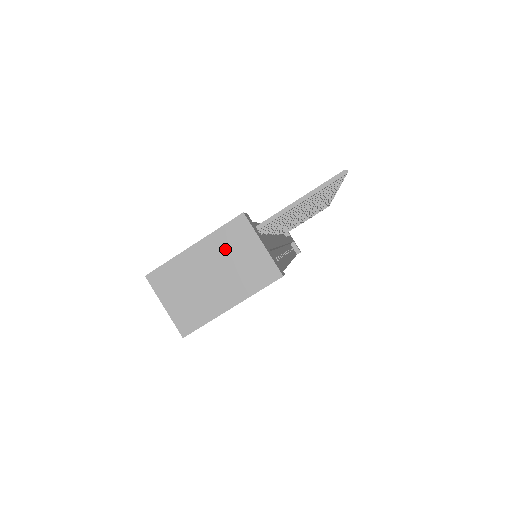
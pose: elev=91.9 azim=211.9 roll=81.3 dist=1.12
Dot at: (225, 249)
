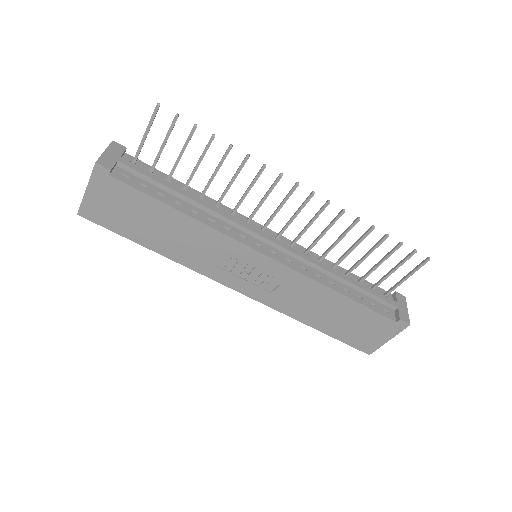
Dot at: occluded
